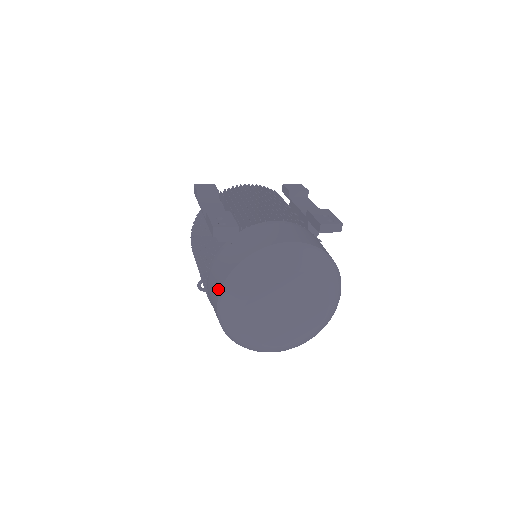
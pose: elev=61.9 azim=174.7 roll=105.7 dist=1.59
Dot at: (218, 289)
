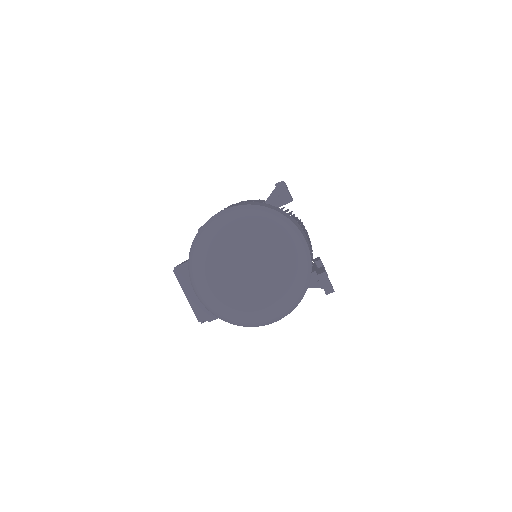
Dot at: (236, 205)
